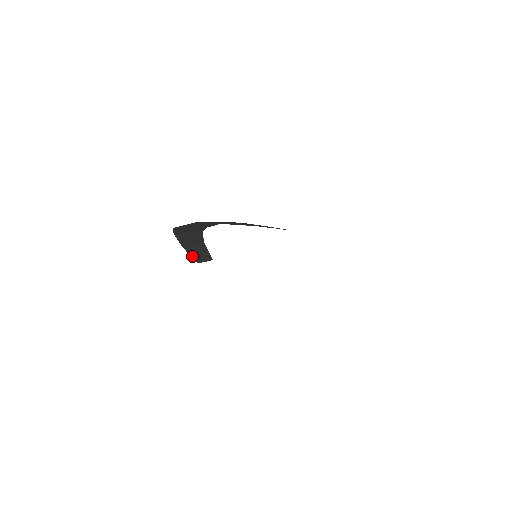
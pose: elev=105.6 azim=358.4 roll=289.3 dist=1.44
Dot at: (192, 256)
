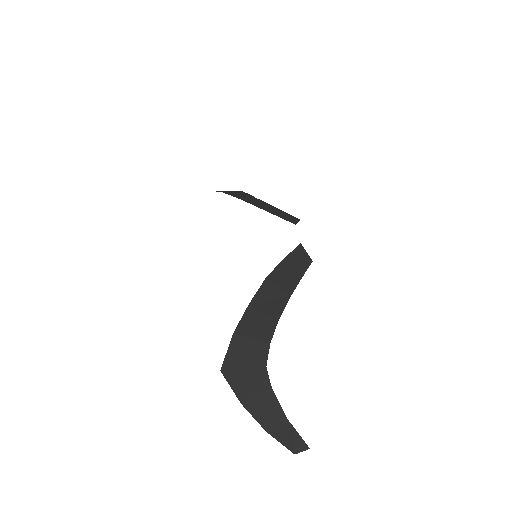
Dot at: (285, 445)
